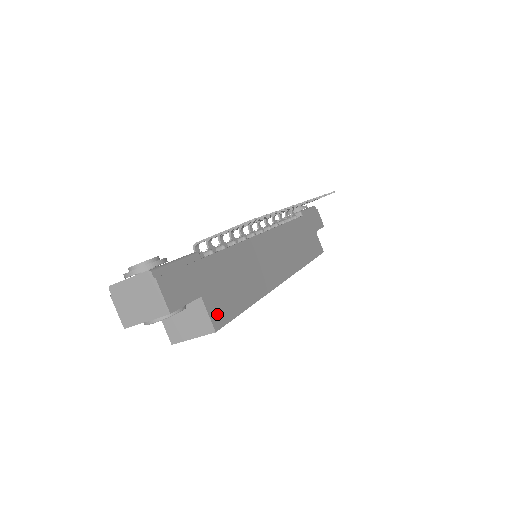
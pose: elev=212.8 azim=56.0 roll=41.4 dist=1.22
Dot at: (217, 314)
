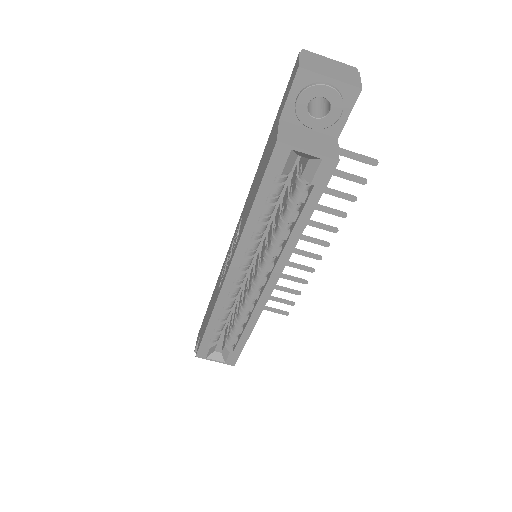
Dot at: occluded
